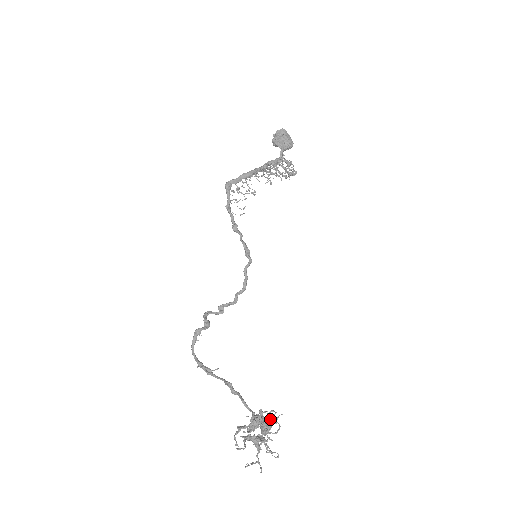
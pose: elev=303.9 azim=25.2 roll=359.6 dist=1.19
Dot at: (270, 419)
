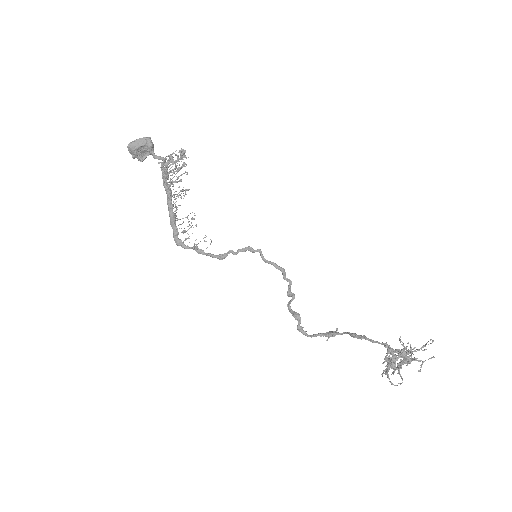
Dot at: (396, 355)
